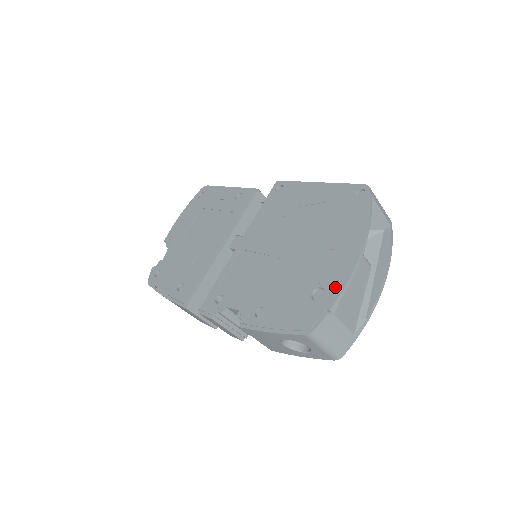
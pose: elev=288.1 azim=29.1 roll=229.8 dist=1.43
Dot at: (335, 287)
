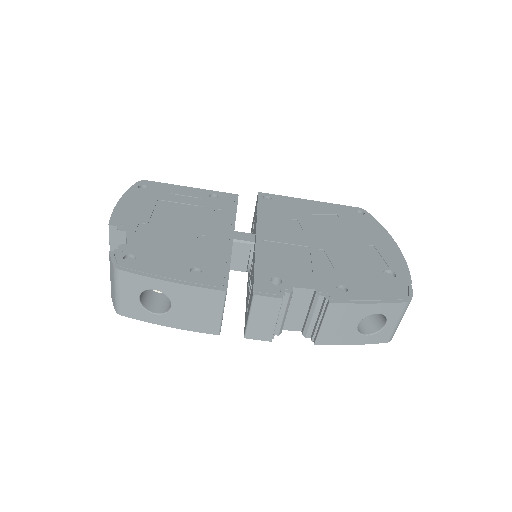
Dot at: (401, 269)
